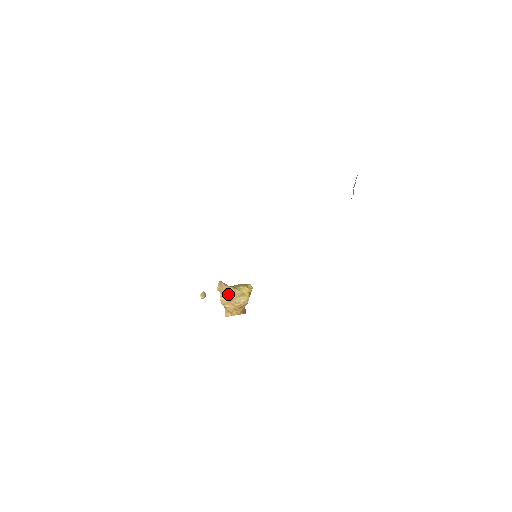
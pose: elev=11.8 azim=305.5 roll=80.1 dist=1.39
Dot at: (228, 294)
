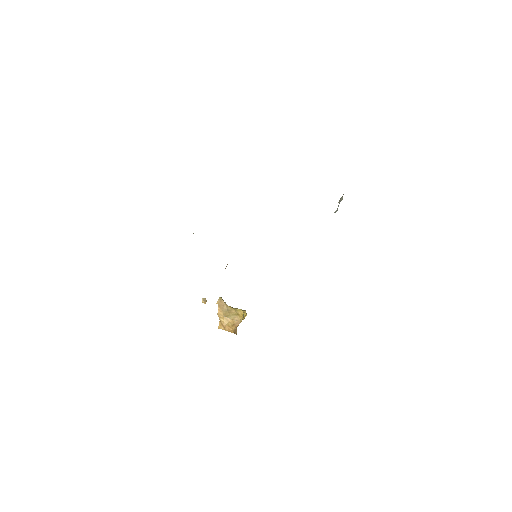
Dot at: (225, 310)
